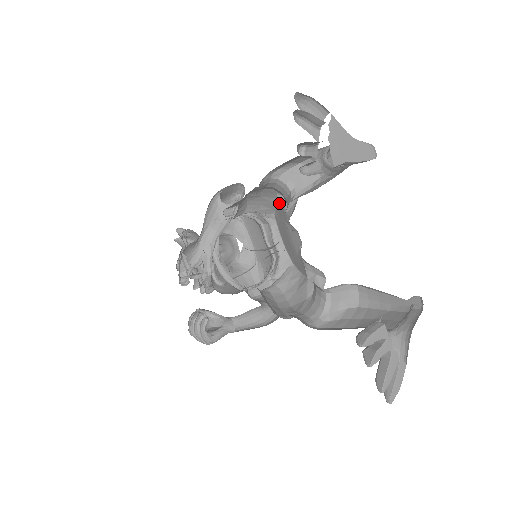
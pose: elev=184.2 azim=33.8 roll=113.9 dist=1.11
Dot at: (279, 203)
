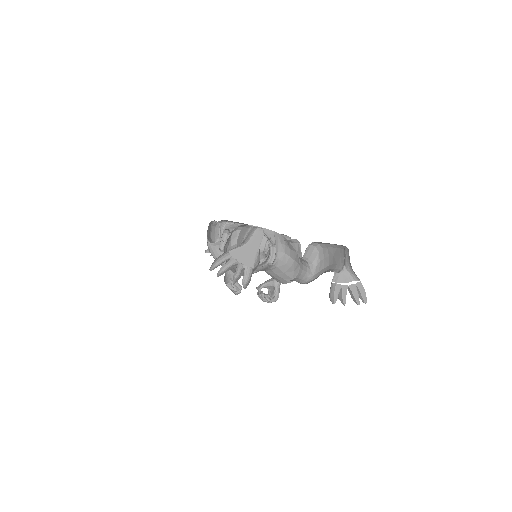
Dot at: occluded
